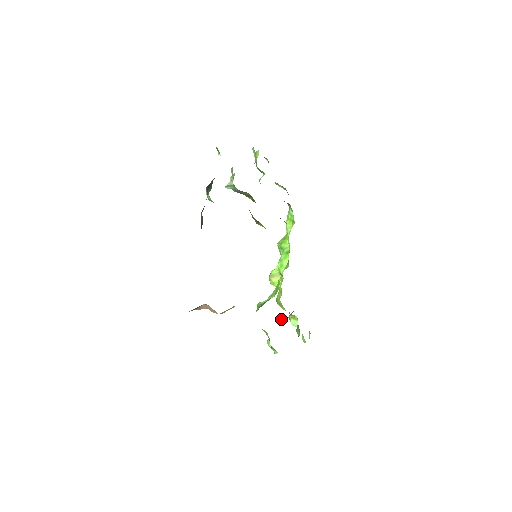
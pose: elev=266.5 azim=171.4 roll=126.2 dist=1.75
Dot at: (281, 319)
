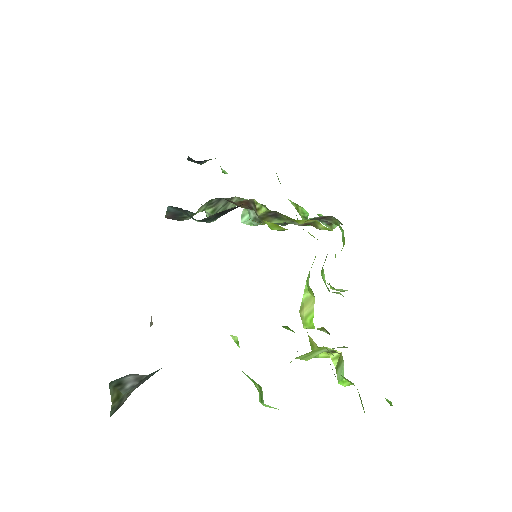
Dot at: occluded
